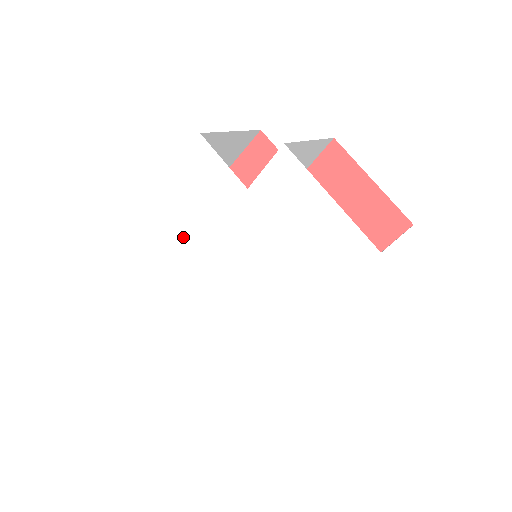
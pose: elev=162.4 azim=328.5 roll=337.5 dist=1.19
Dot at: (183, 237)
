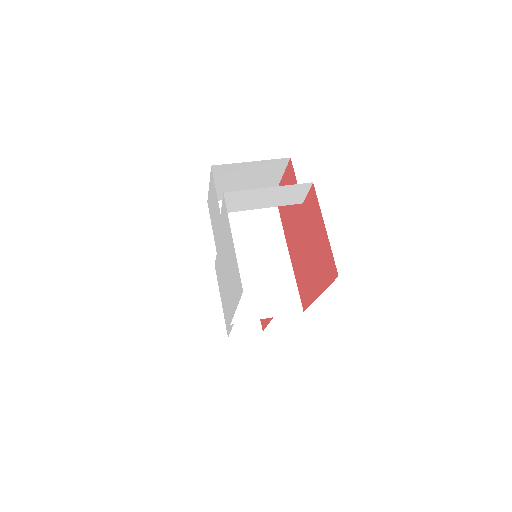
Dot at: (214, 229)
